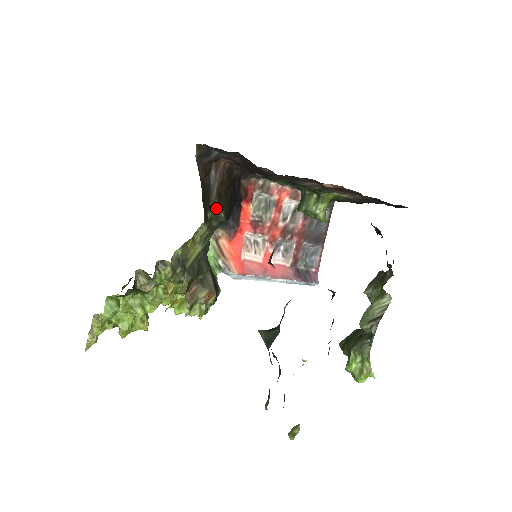
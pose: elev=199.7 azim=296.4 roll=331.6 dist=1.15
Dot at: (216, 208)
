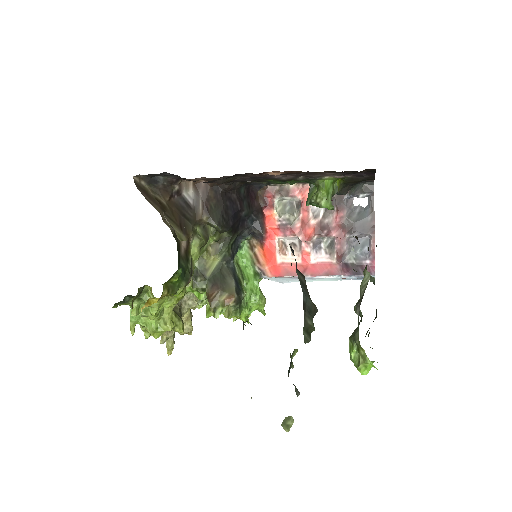
Dot at: (207, 221)
